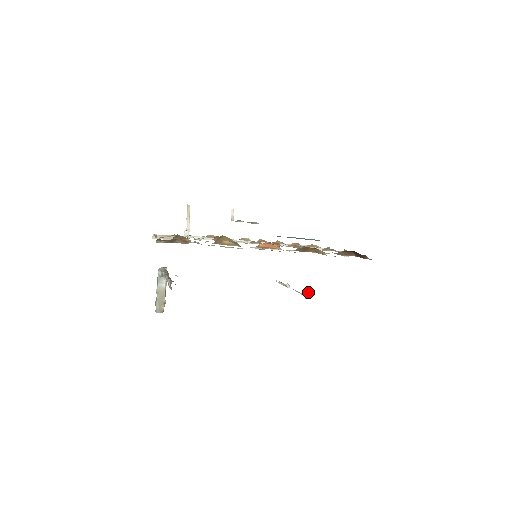
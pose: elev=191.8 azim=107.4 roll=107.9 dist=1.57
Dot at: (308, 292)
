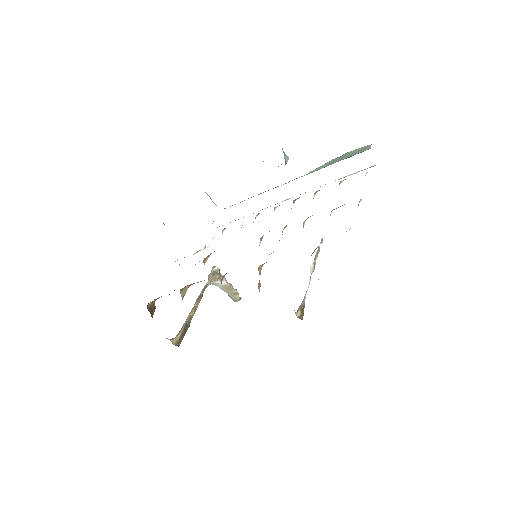
Dot at: (296, 312)
